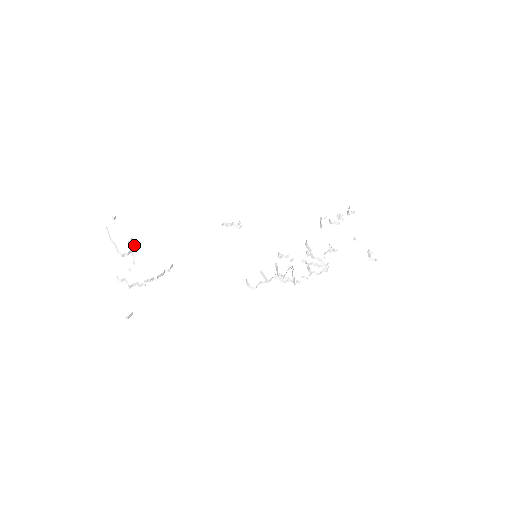
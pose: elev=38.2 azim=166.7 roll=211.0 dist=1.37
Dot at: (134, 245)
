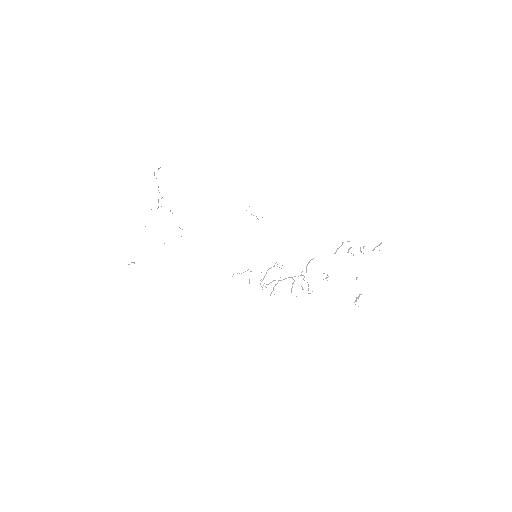
Dot at: occluded
